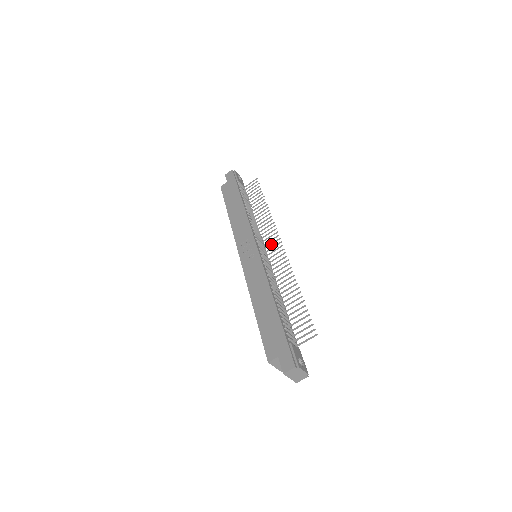
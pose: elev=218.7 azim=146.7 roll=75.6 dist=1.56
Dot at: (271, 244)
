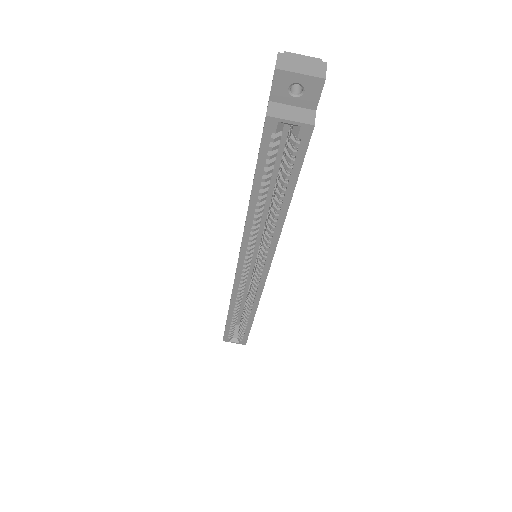
Dot at: occluded
